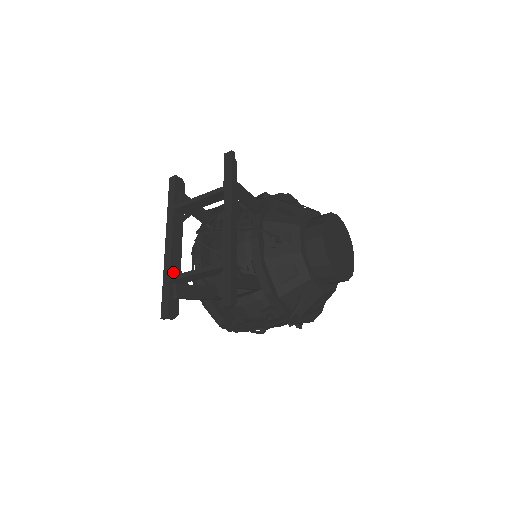
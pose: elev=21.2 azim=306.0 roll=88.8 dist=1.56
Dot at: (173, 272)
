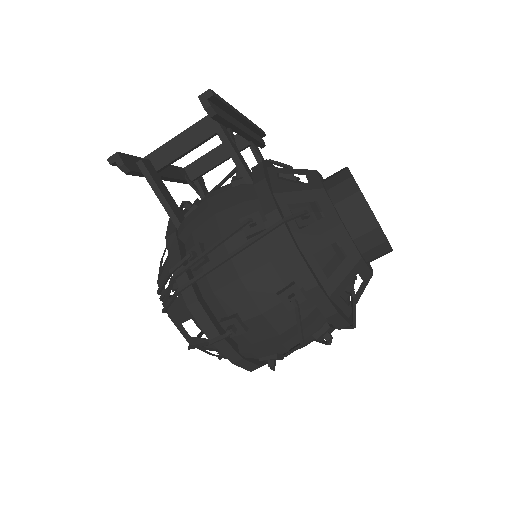
Dot at: occluded
